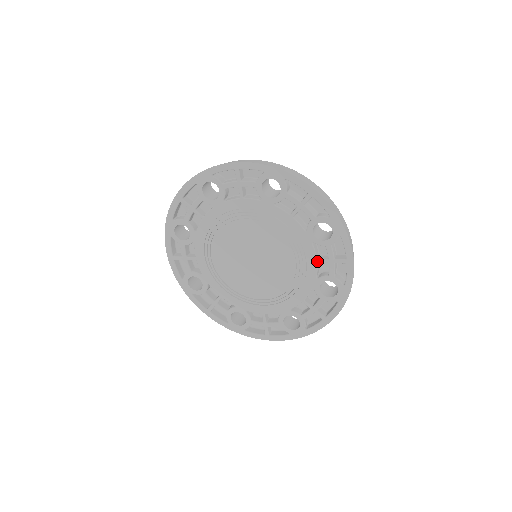
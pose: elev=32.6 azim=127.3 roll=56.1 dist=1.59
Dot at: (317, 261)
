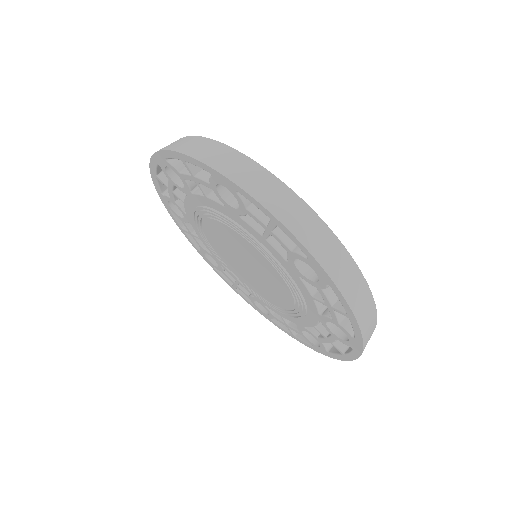
Dot at: (313, 298)
